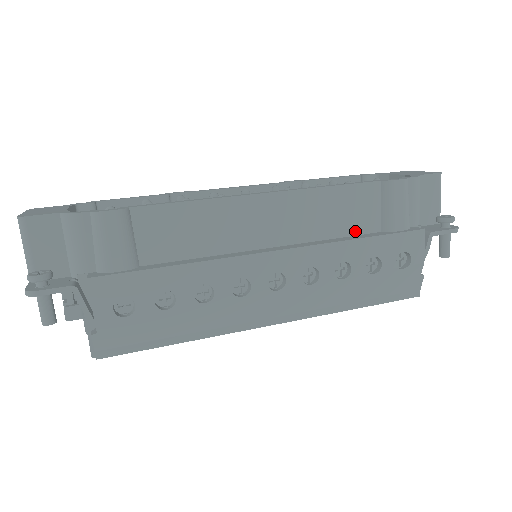
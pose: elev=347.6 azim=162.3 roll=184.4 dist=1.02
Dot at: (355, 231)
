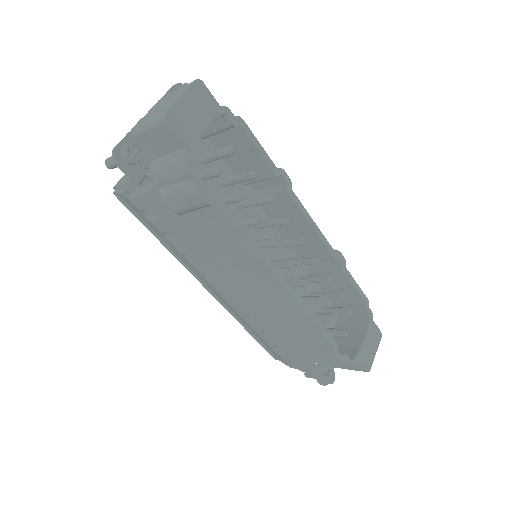
Dot at: (291, 332)
